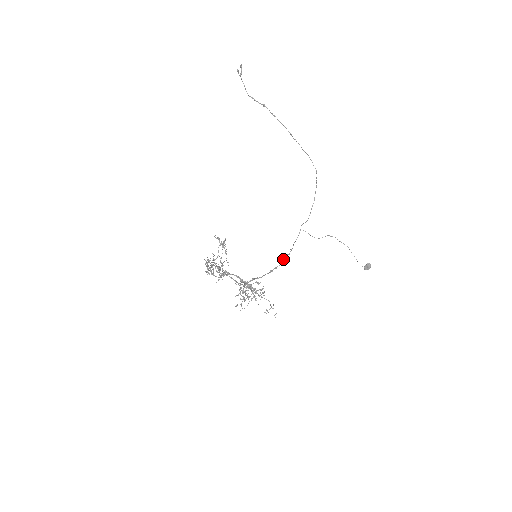
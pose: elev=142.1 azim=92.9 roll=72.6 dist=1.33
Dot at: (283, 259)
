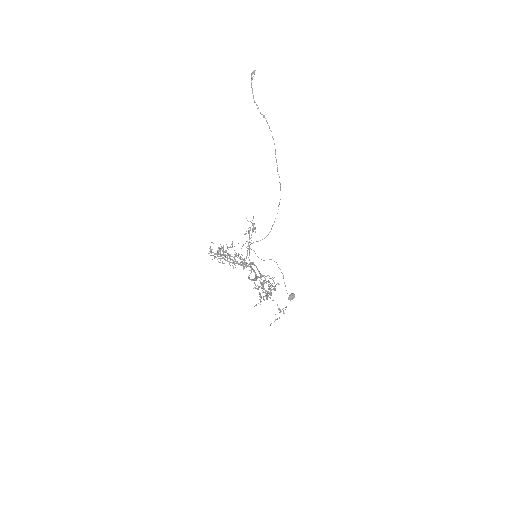
Dot at: (251, 270)
